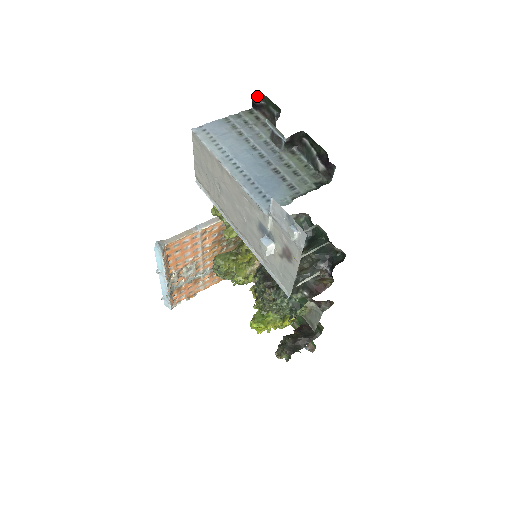
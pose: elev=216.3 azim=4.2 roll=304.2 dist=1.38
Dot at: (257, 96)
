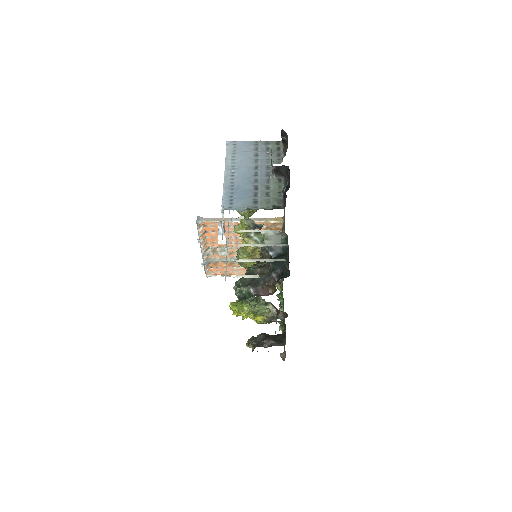
Dot at: (282, 132)
